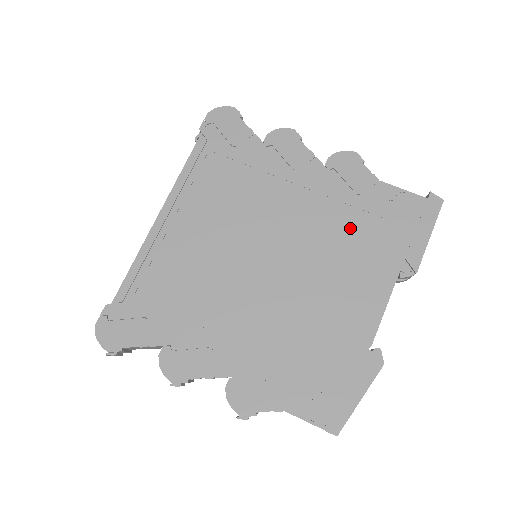
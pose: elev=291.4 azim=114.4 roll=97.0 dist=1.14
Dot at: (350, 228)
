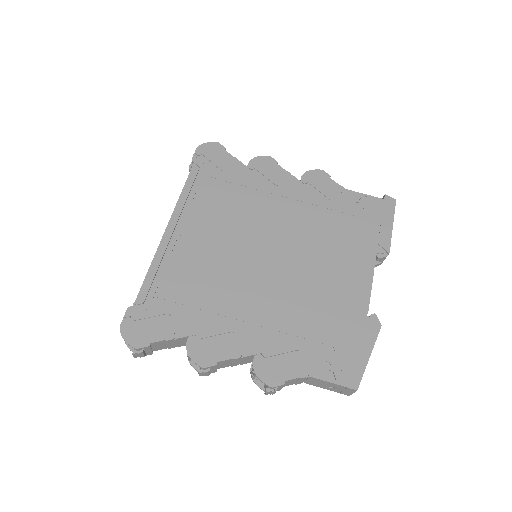
Dot at: (331, 225)
